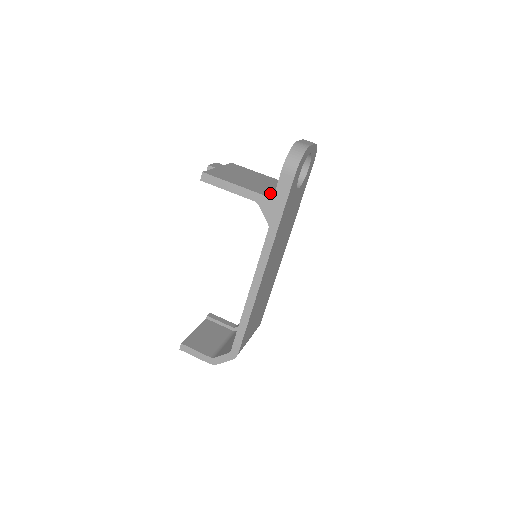
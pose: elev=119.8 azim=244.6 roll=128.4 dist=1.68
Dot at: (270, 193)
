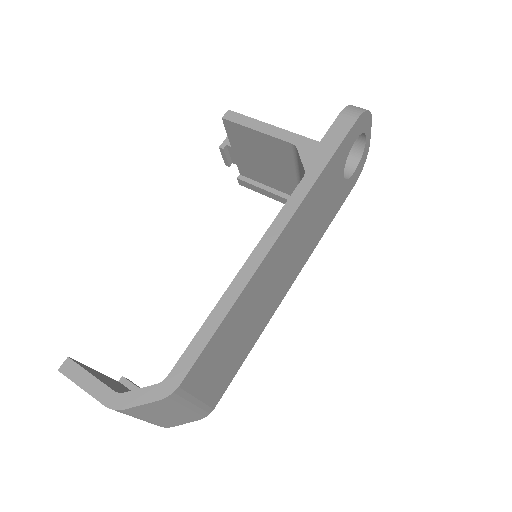
Dot at: occluded
